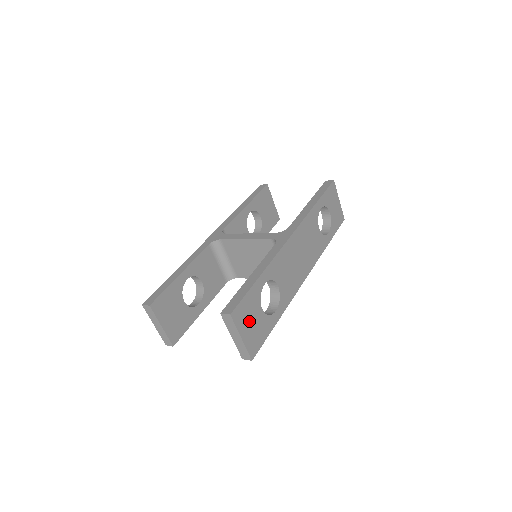
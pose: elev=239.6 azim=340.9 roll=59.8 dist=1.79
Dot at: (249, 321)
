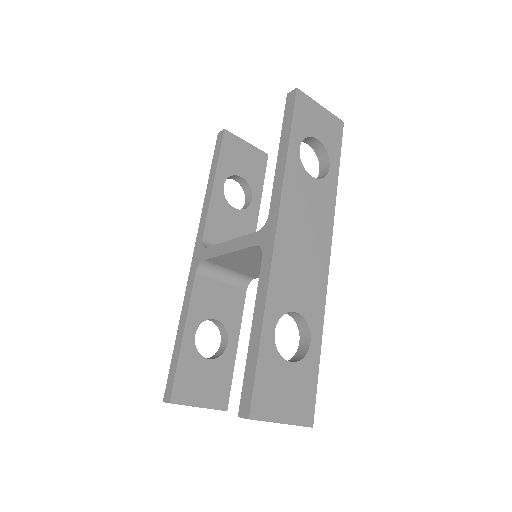
Dot at: (280, 395)
